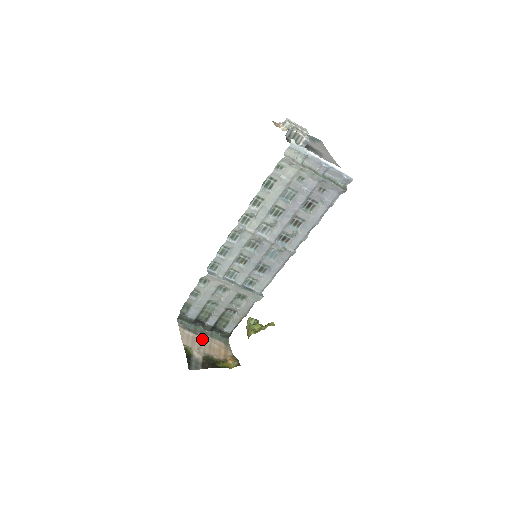
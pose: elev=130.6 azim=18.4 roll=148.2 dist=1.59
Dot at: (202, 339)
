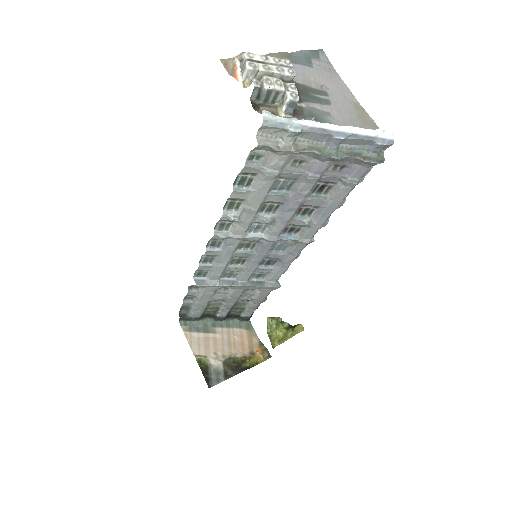
Dot at: (217, 336)
